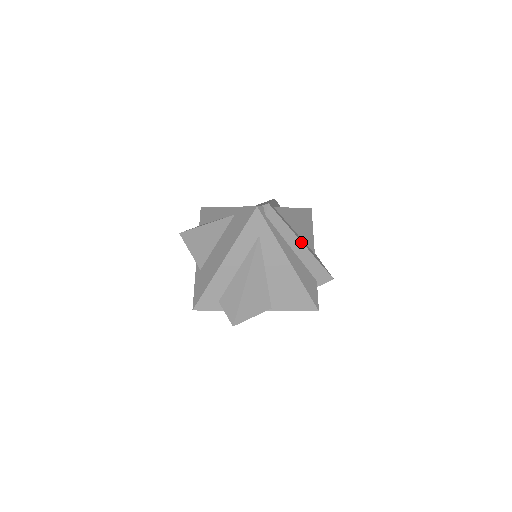
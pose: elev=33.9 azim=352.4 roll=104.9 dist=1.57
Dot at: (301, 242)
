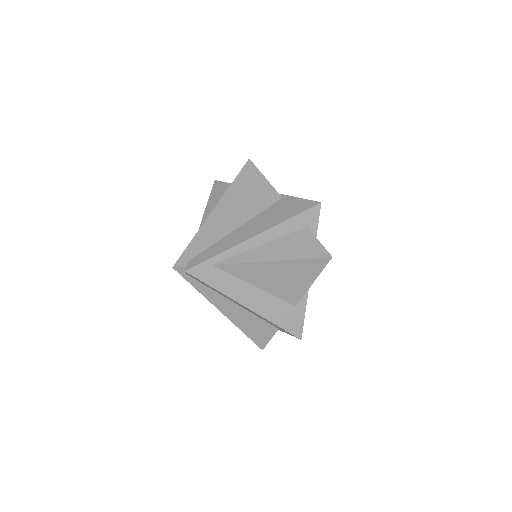
Dot at: (243, 305)
